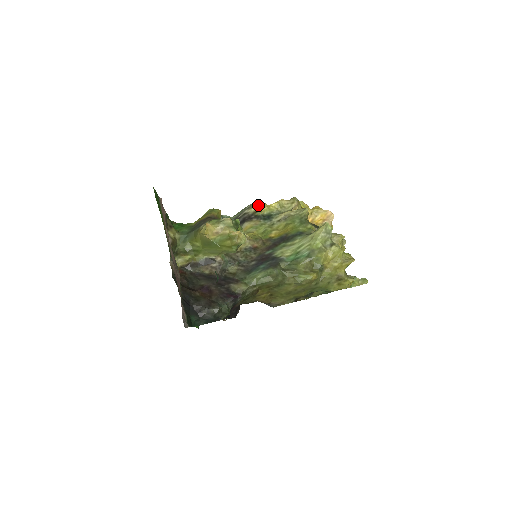
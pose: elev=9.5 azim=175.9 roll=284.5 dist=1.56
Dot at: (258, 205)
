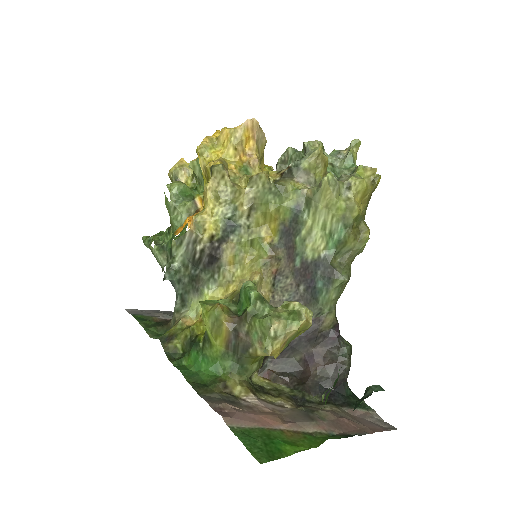
Dot at: (198, 226)
